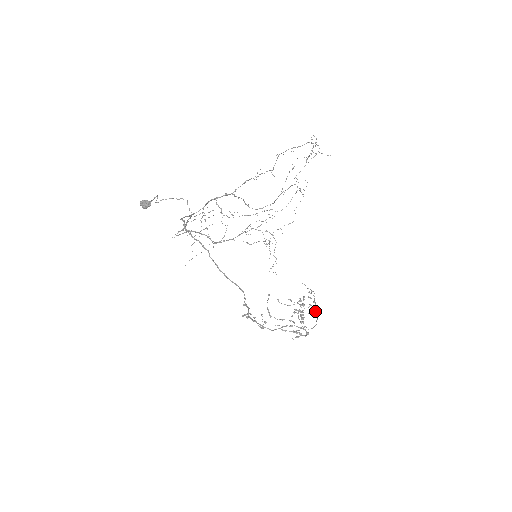
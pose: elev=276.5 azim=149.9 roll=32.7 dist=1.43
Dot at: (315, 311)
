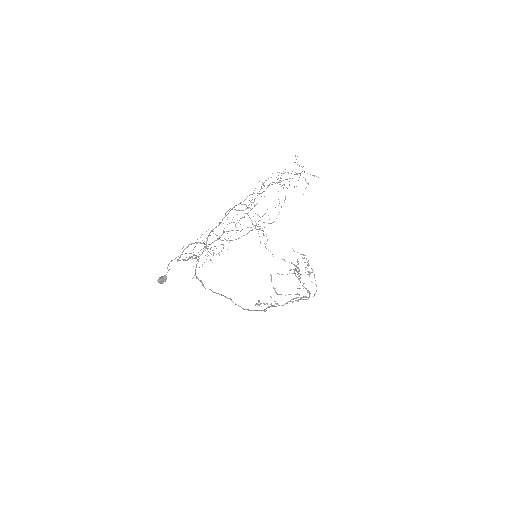
Dot at: (311, 272)
